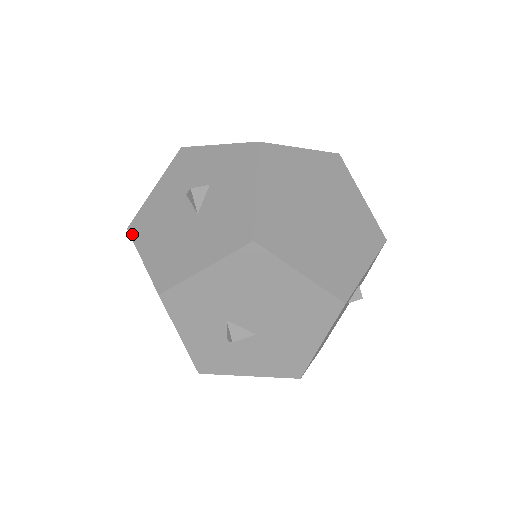
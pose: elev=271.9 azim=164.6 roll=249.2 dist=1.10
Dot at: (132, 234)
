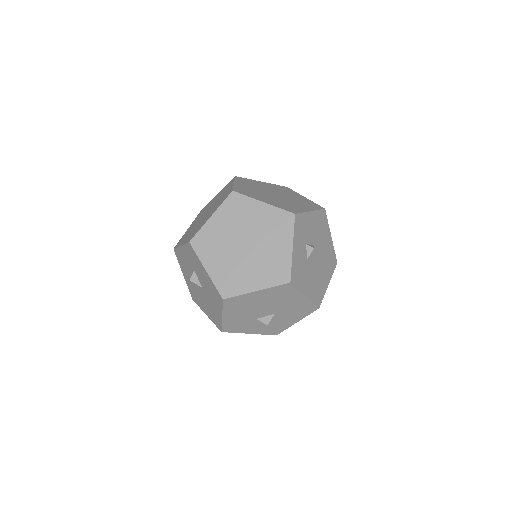
Dot at: (195, 302)
